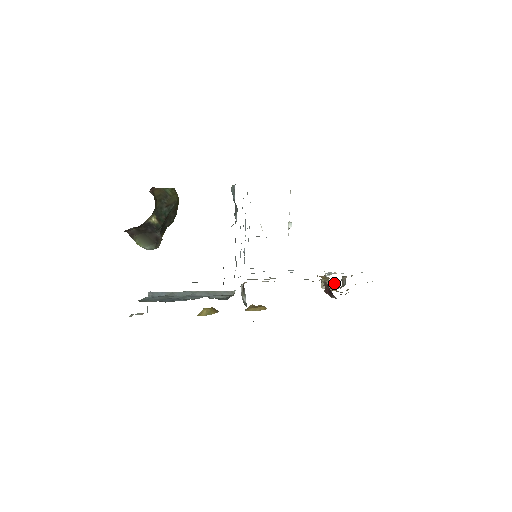
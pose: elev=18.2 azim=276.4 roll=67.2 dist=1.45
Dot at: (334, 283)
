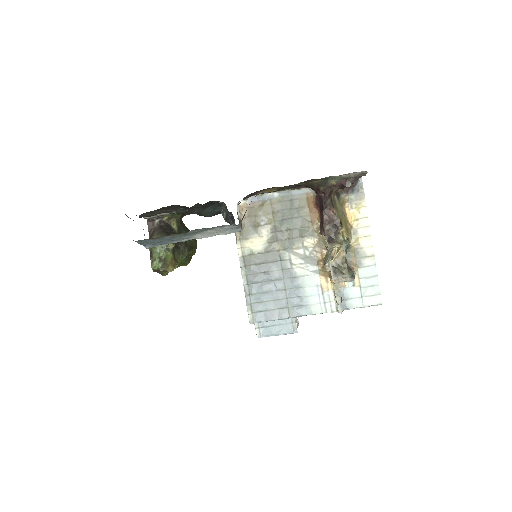
Dot at: occluded
